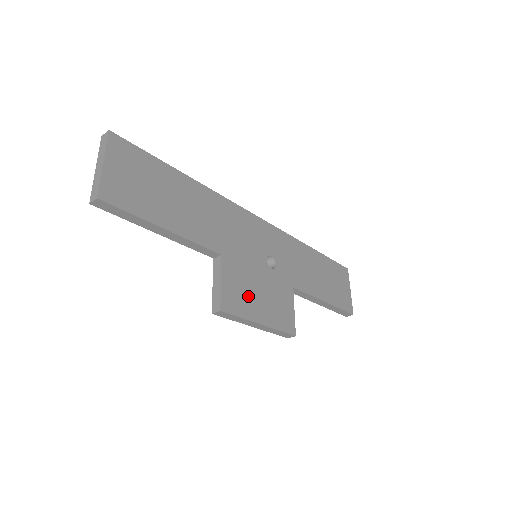
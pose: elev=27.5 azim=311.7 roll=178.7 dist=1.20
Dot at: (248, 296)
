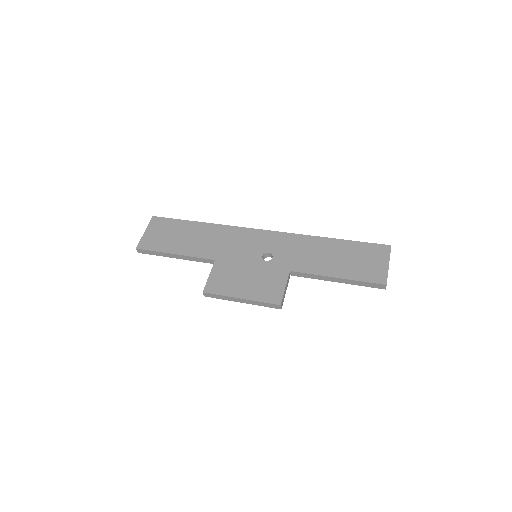
Dot at: (233, 282)
